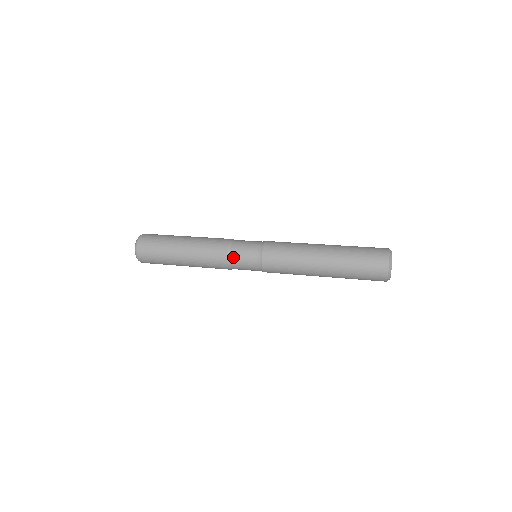
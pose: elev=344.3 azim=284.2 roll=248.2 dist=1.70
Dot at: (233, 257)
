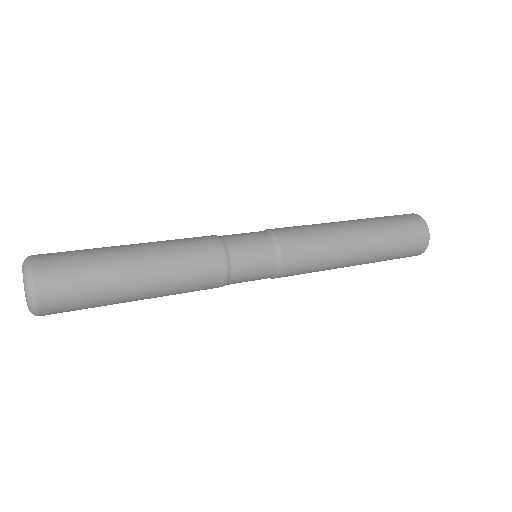
Dot at: (230, 242)
